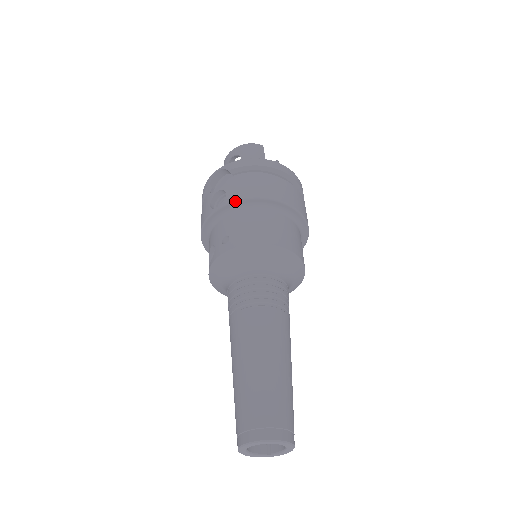
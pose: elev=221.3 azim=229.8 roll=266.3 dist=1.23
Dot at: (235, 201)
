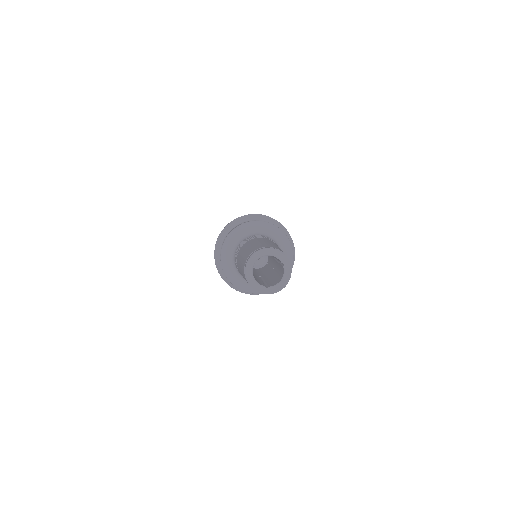
Dot at: (252, 214)
